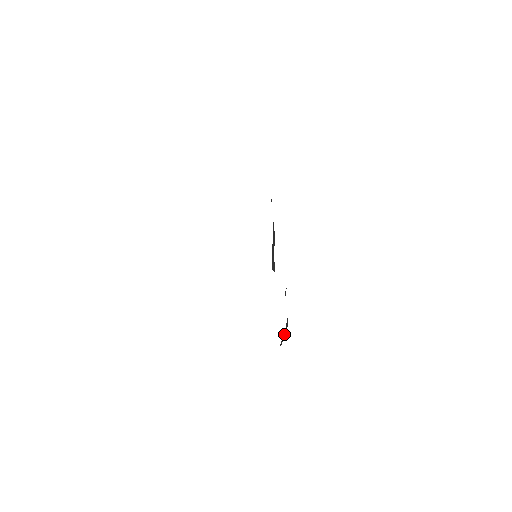
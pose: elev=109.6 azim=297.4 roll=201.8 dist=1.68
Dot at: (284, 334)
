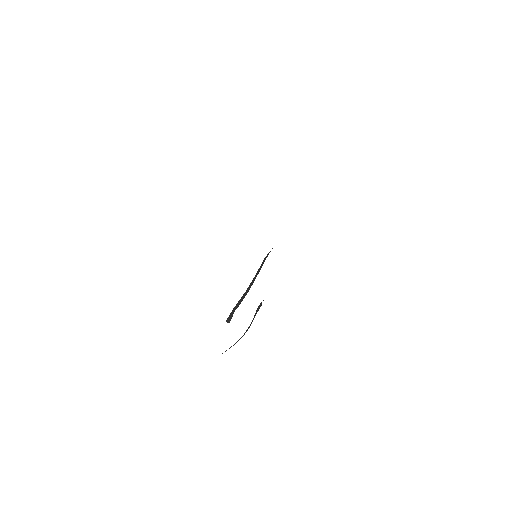
Dot at: occluded
